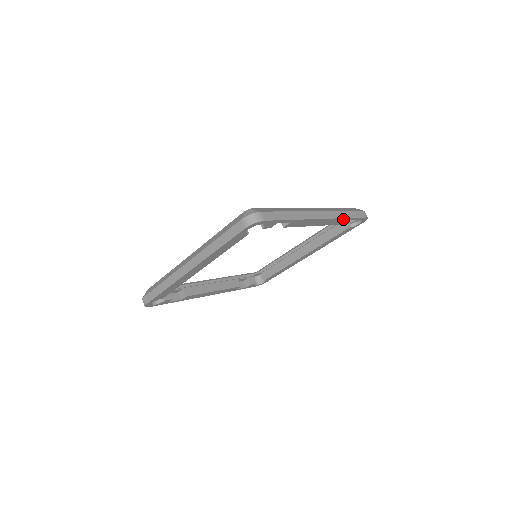
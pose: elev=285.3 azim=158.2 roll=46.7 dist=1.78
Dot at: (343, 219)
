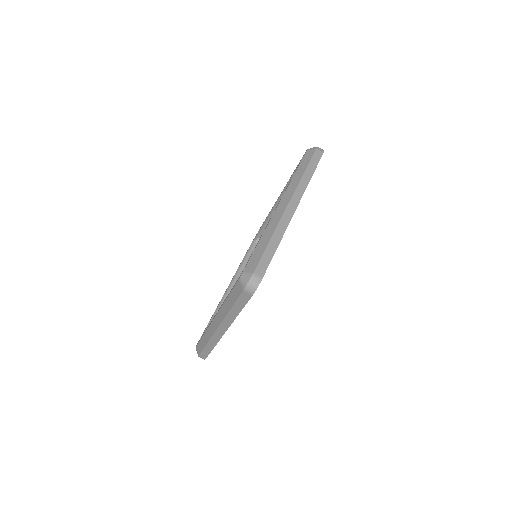
Dot at: (309, 181)
